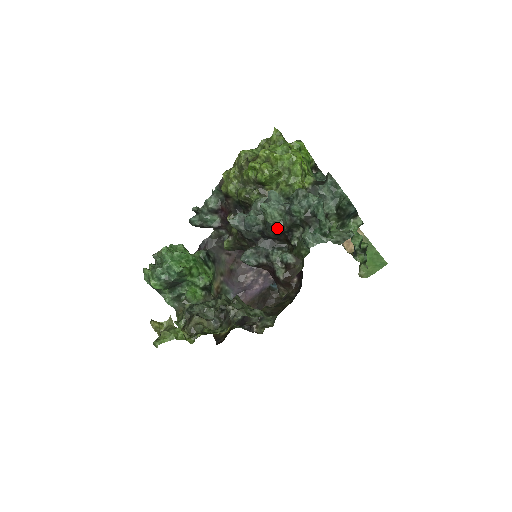
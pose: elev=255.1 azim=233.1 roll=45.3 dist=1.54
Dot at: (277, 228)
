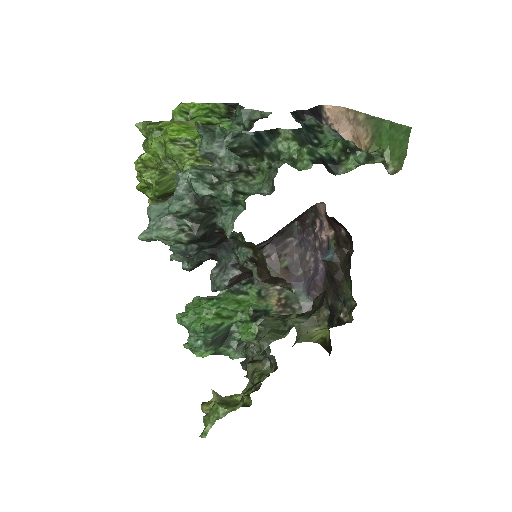
Dot at: (185, 243)
